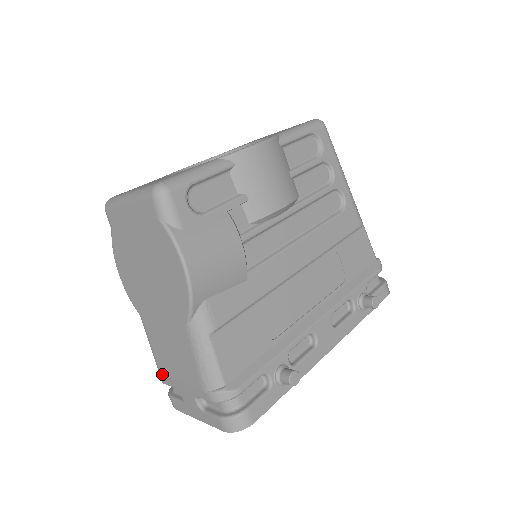
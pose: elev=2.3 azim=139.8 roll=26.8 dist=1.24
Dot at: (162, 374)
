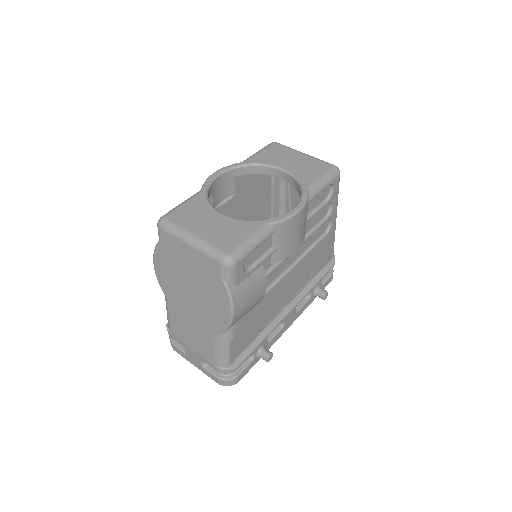
Dot at: (174, 335)
